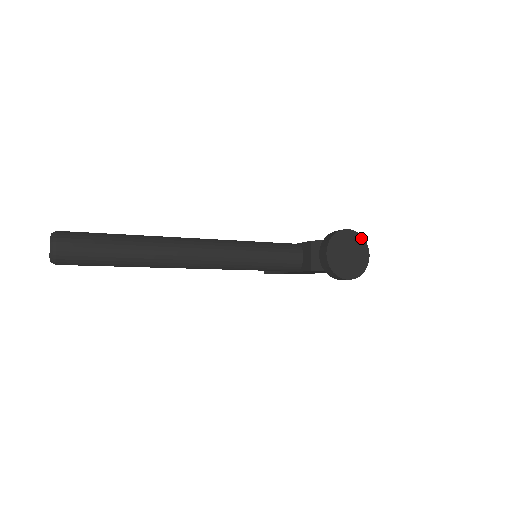
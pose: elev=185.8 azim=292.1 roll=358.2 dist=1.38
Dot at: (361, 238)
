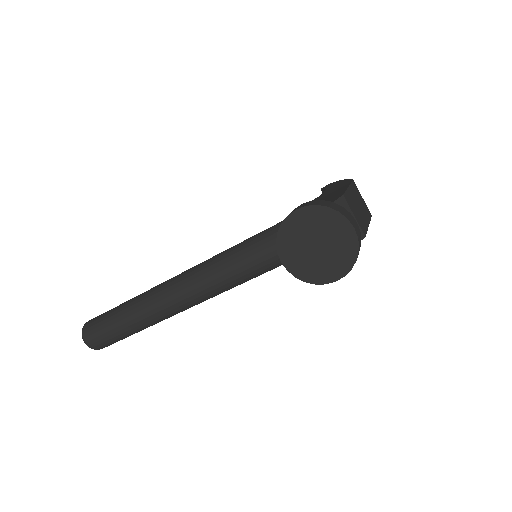
Dot at: (325, 210)
